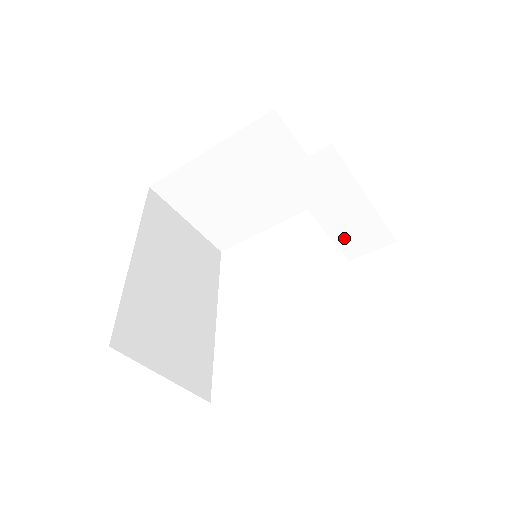
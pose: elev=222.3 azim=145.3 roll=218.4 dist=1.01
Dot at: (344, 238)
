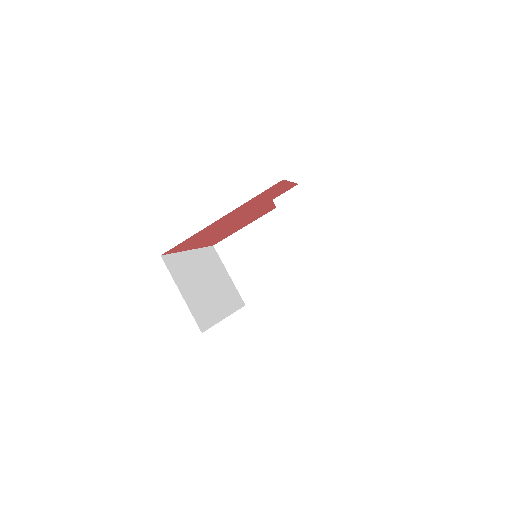
Dot at: (308, 251)
